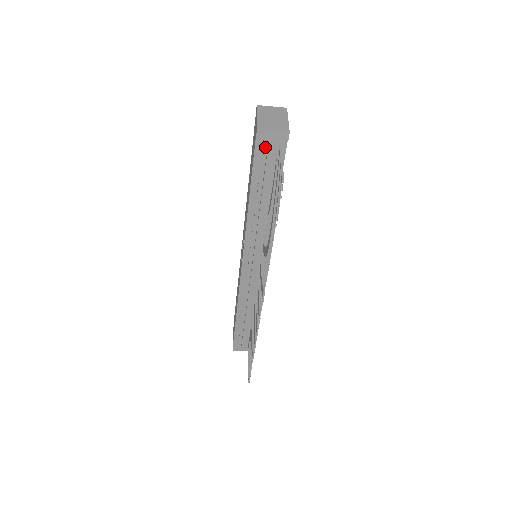
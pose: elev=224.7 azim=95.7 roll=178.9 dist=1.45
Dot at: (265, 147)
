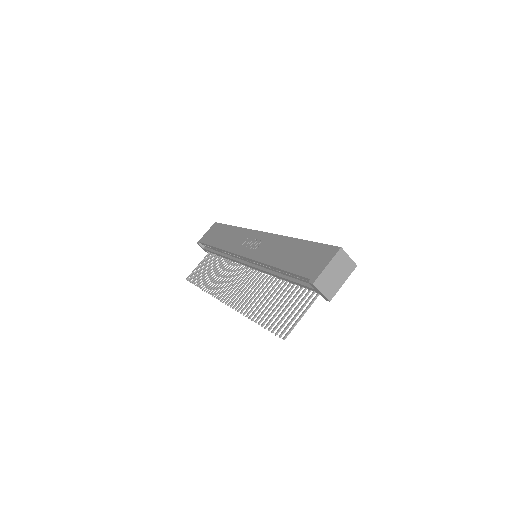
Dot at: occluded
